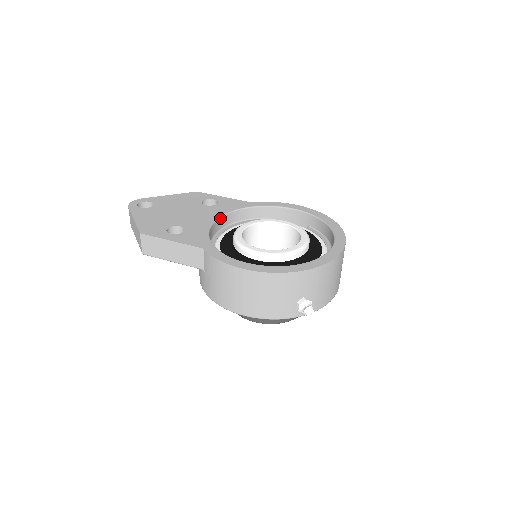
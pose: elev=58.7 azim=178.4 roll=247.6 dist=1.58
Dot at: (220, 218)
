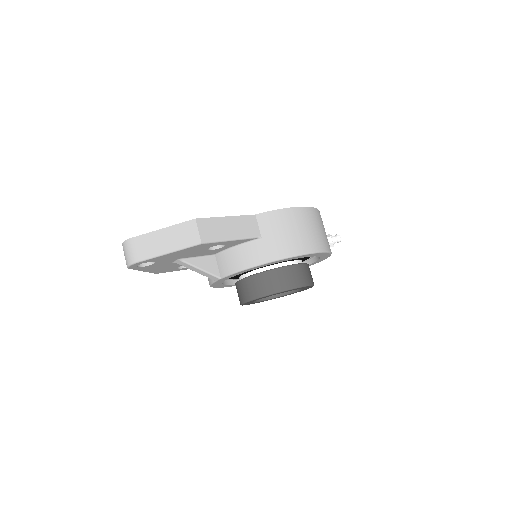
Dot at: occluded
